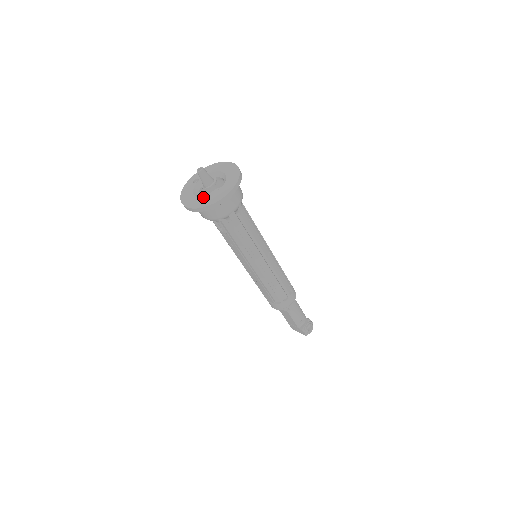
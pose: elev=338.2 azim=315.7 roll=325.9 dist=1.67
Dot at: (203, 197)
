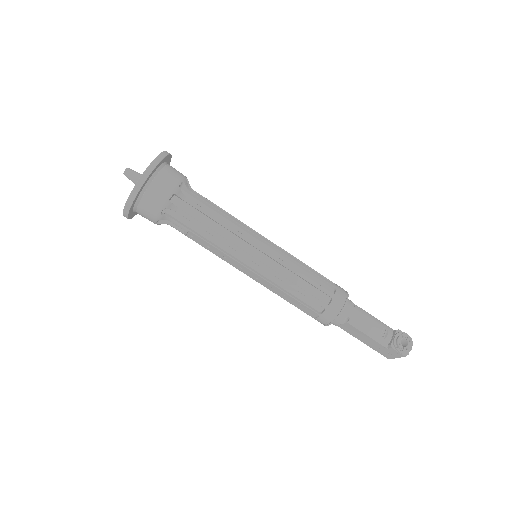
Dot at: occluded
